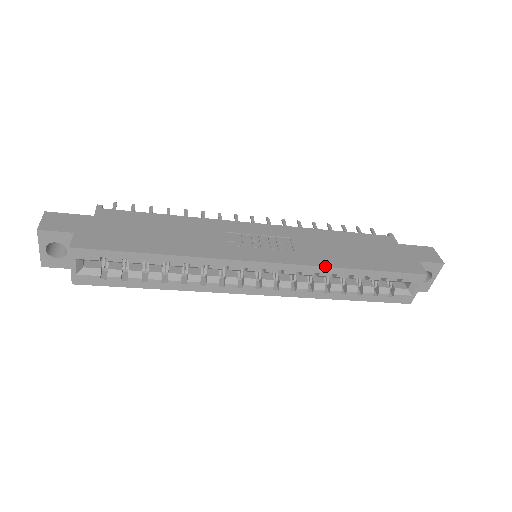
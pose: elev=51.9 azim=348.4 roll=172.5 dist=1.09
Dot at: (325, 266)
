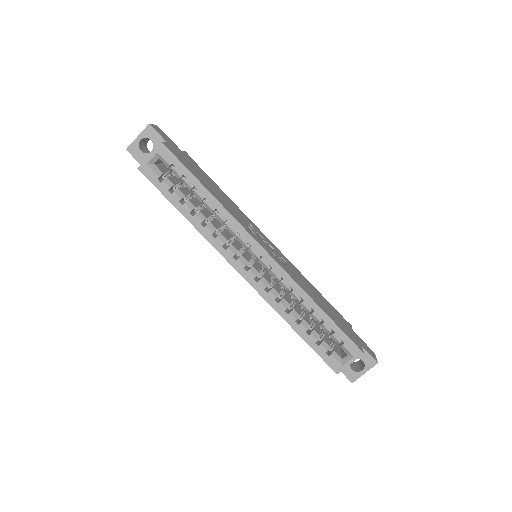
Dot at: (301, 286)
